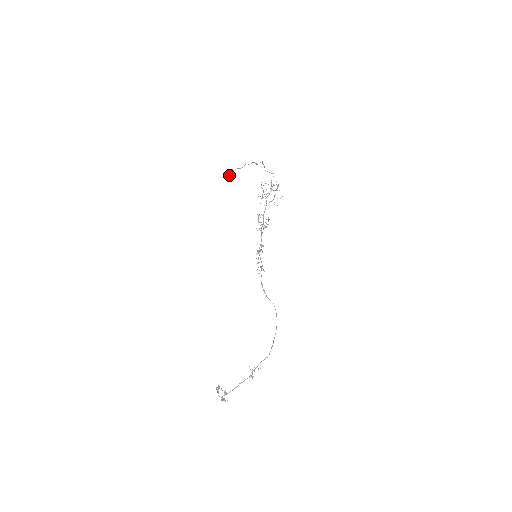
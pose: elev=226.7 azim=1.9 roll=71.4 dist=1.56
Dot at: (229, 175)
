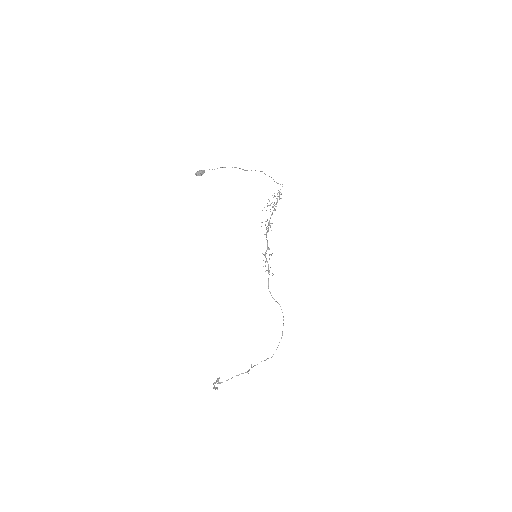
Dot at: (198, 174)
